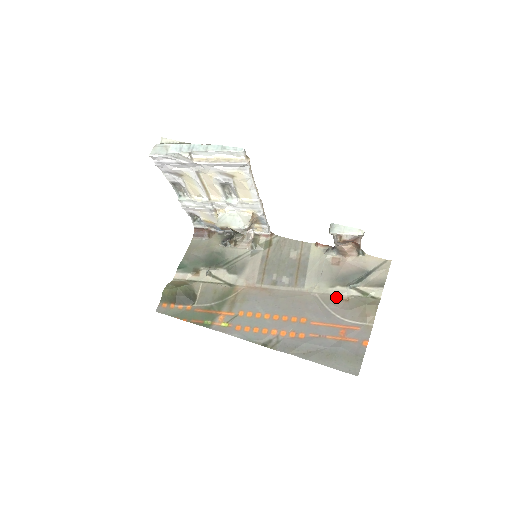
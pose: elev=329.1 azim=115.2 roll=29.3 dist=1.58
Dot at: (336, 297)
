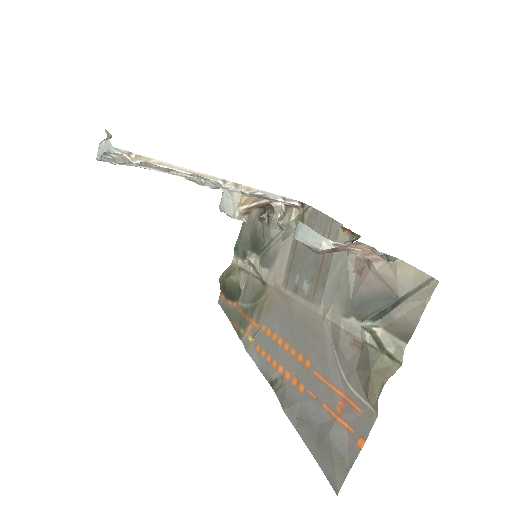
Dot at: (348, 337)
